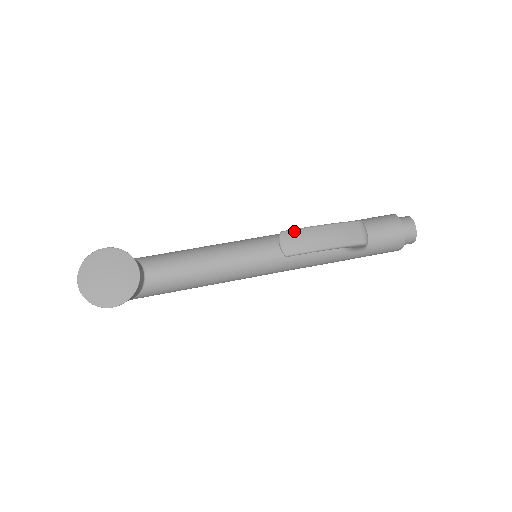
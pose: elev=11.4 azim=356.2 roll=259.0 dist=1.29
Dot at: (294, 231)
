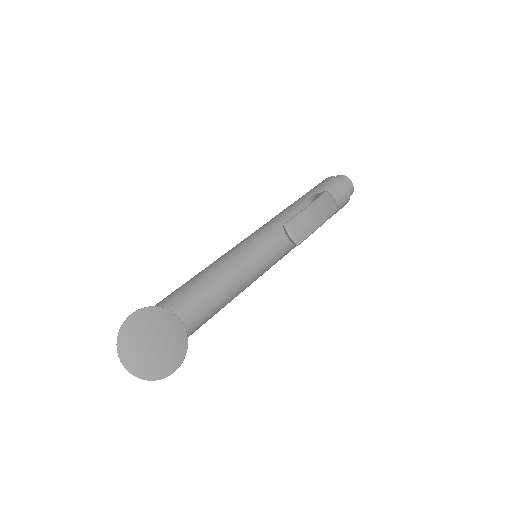
Dot at: (294, 219)
